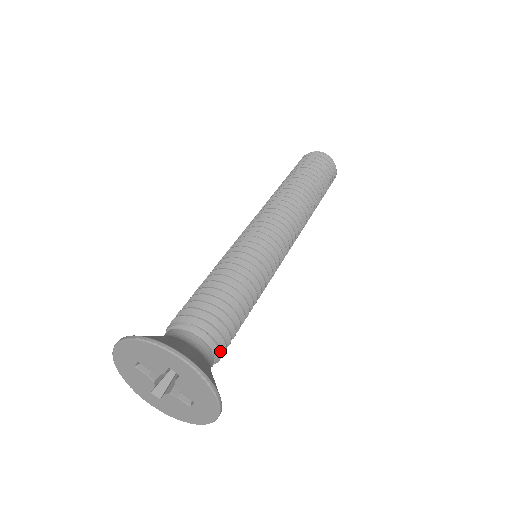
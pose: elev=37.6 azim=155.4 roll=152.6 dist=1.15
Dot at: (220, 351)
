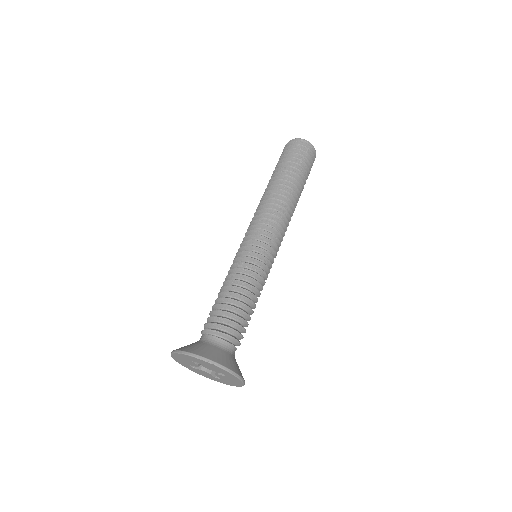
Dot at: (228, 335)
